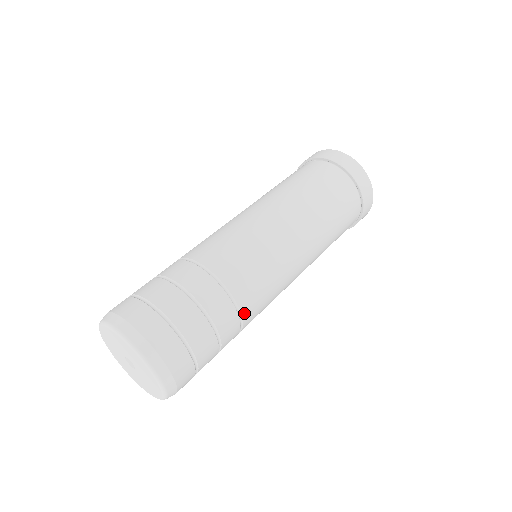
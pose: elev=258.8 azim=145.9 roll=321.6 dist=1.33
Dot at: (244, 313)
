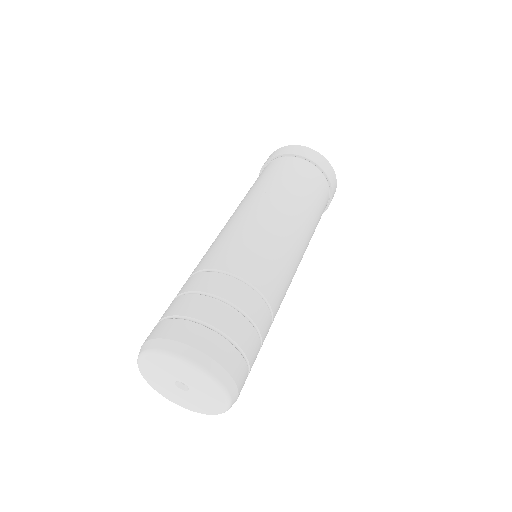
Dot at: (273, 310)
